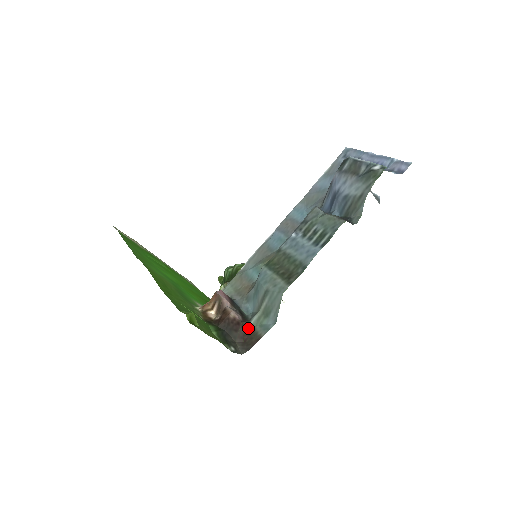
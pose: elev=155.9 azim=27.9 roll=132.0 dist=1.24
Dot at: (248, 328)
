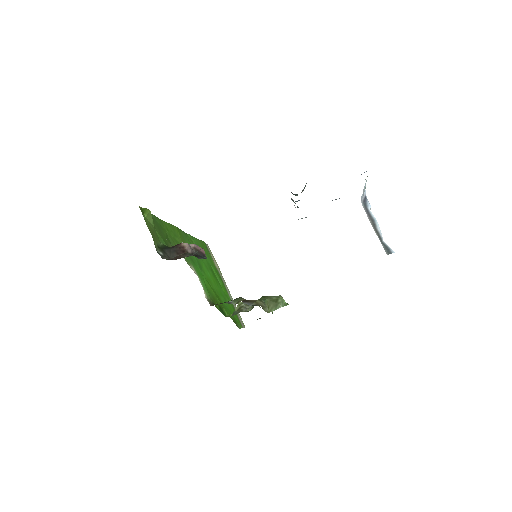
Dot at: (187, 256)
